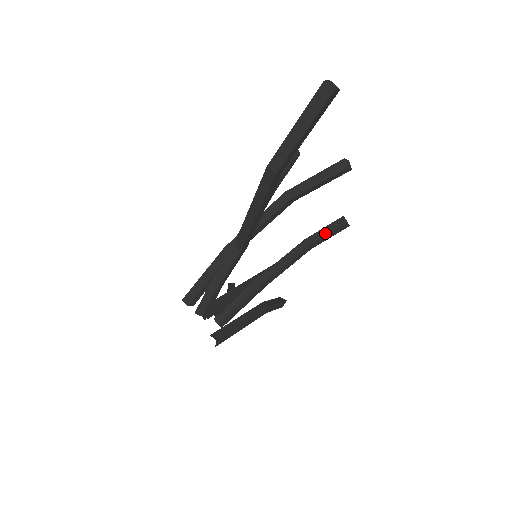
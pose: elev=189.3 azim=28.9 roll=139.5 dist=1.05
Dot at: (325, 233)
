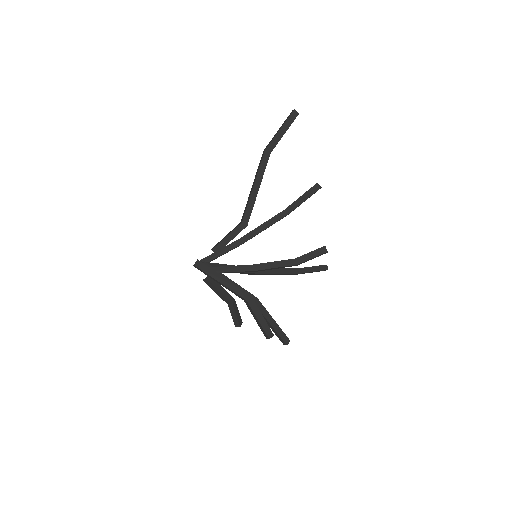
Dot at: (309, 253)
